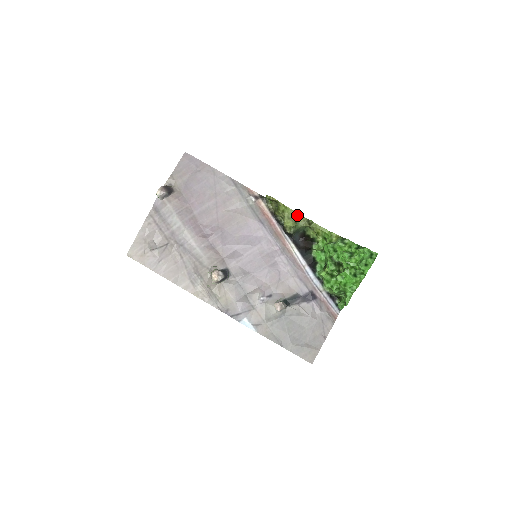
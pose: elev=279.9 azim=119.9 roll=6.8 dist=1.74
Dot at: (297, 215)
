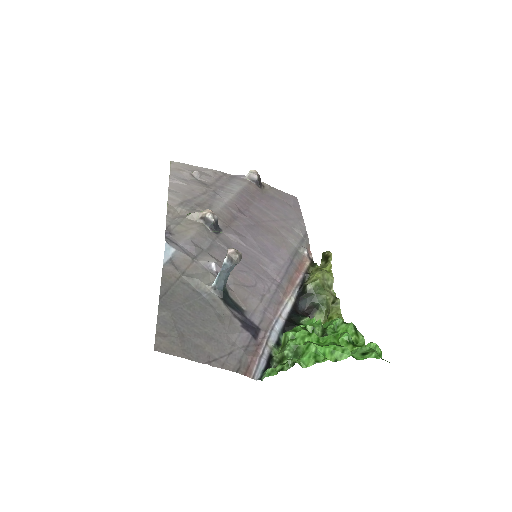
Dot at: (331, 287)
